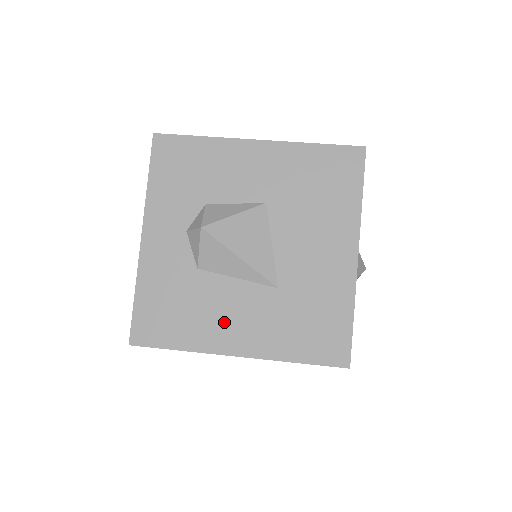
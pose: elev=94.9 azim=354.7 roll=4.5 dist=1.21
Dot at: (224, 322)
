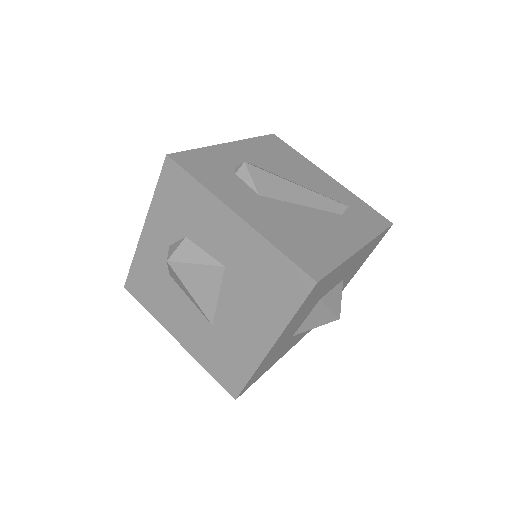
Dot at: (175, 317)
